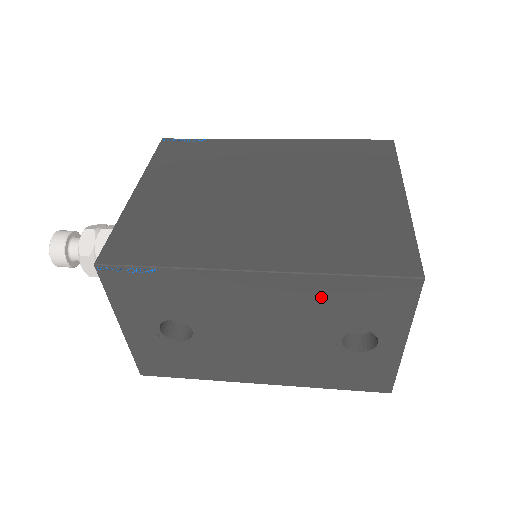
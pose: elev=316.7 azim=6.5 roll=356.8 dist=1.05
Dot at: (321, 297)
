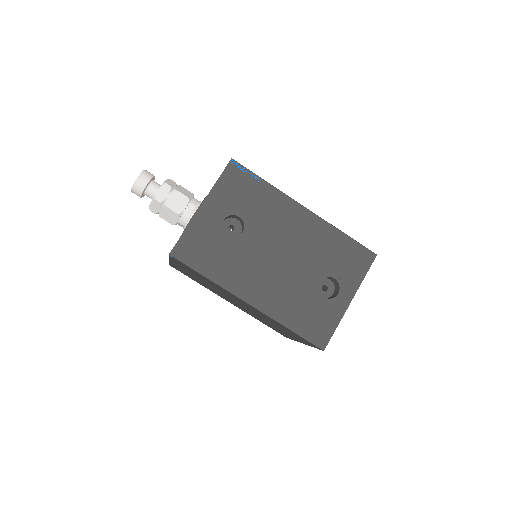
Dot at: (328, 242)
